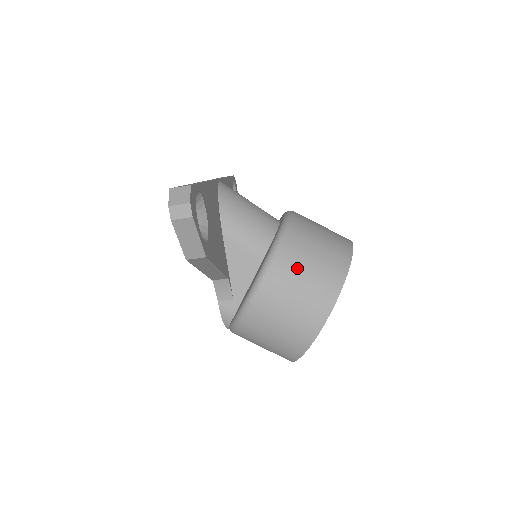
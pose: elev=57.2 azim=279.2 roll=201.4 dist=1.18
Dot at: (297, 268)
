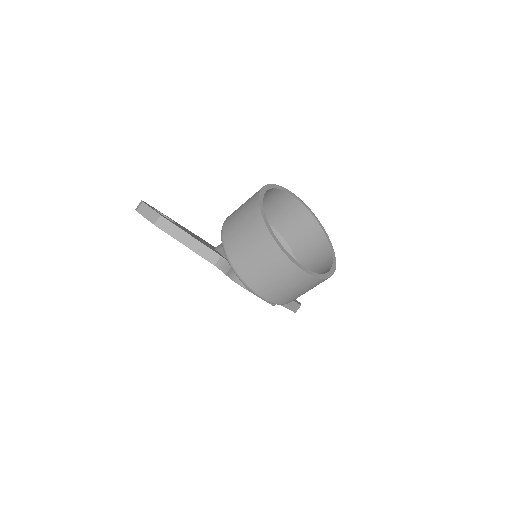
Dot at: occluded
